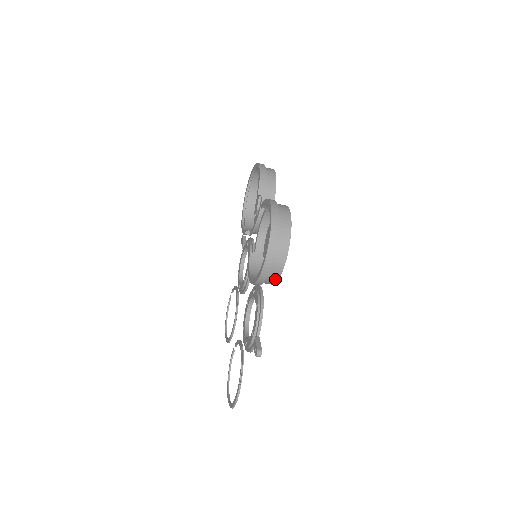
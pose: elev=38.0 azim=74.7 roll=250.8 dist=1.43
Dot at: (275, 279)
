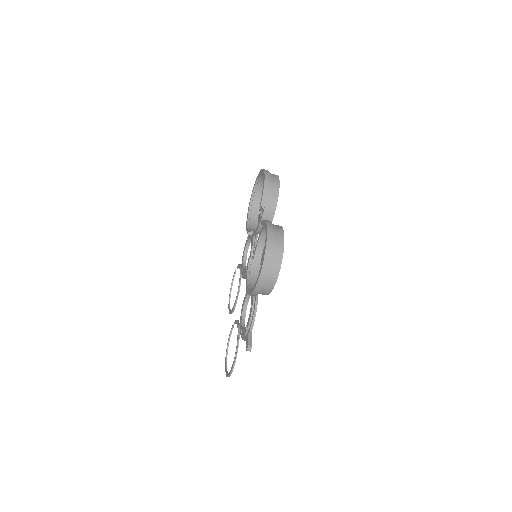
Dot at: (266, 293)
